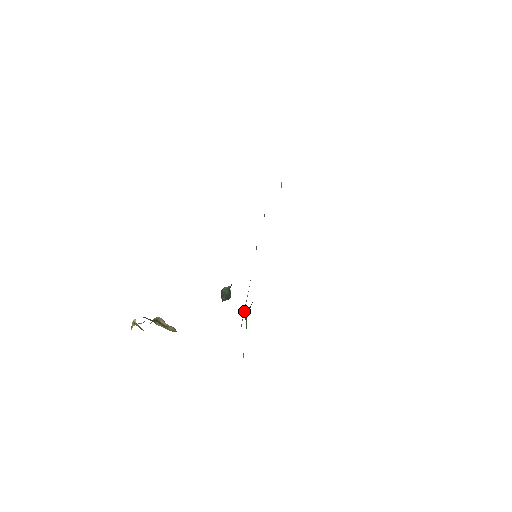
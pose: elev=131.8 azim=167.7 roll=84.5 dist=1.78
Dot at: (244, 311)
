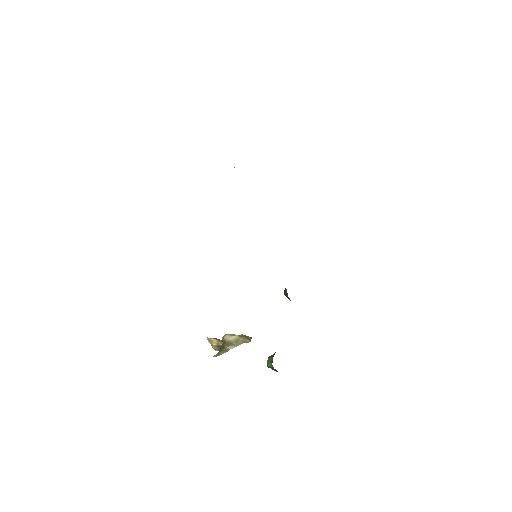
Dot at: occluded
